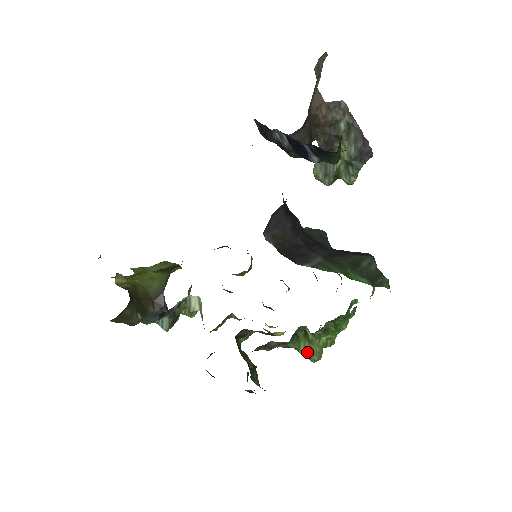
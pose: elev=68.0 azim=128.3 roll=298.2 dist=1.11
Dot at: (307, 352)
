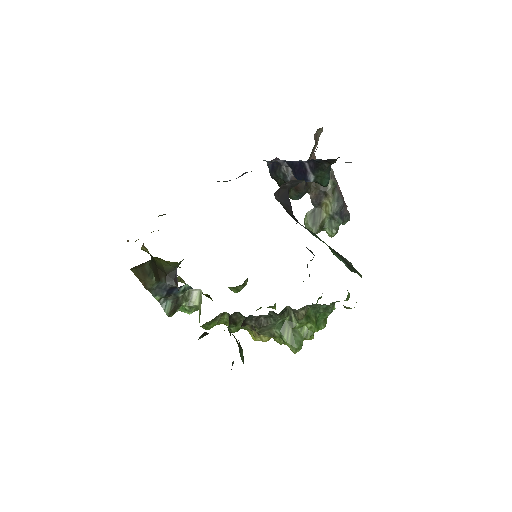
Dot at: (290, 339)
